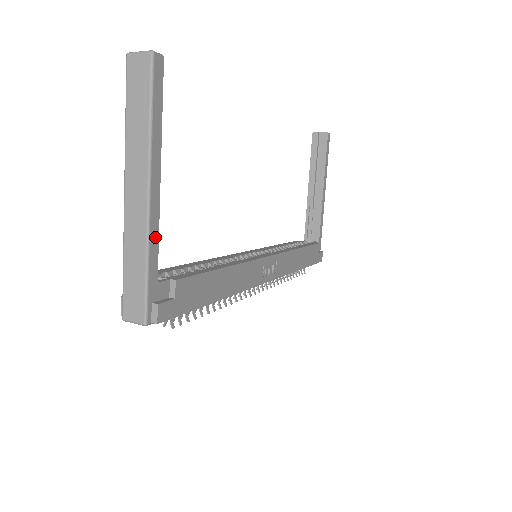
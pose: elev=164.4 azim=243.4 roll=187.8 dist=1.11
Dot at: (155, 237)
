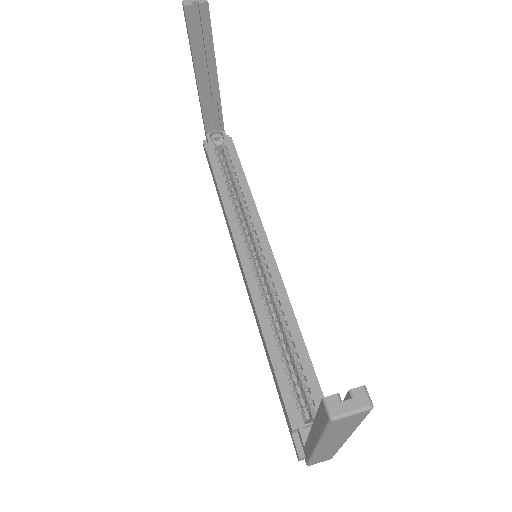
Dot at: occluded
